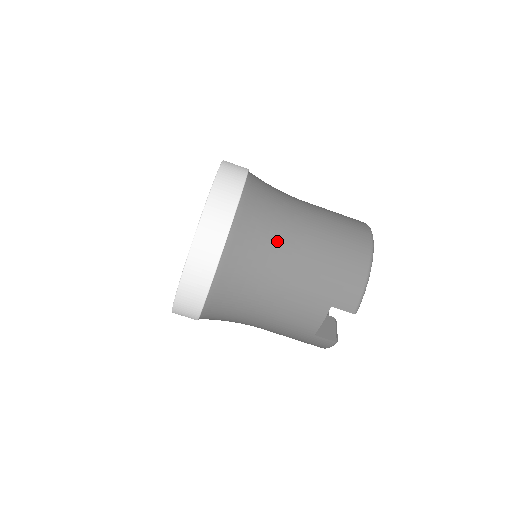
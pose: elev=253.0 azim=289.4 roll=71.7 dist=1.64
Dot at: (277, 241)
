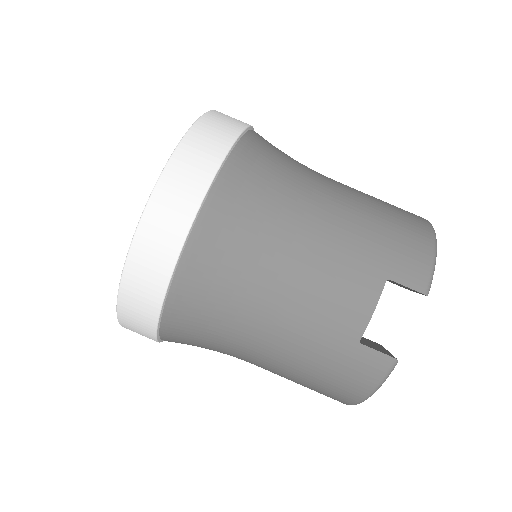
Dot at: (299, 180)
